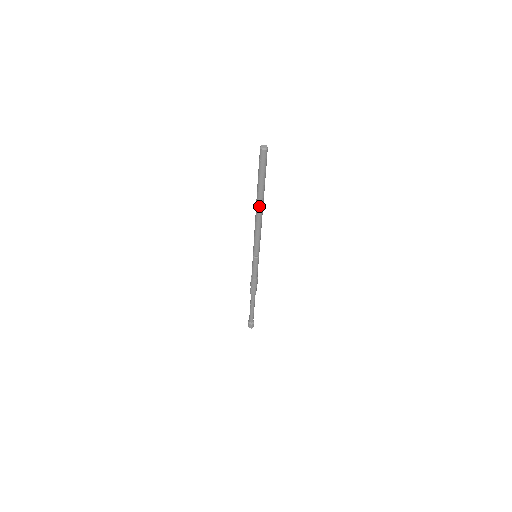
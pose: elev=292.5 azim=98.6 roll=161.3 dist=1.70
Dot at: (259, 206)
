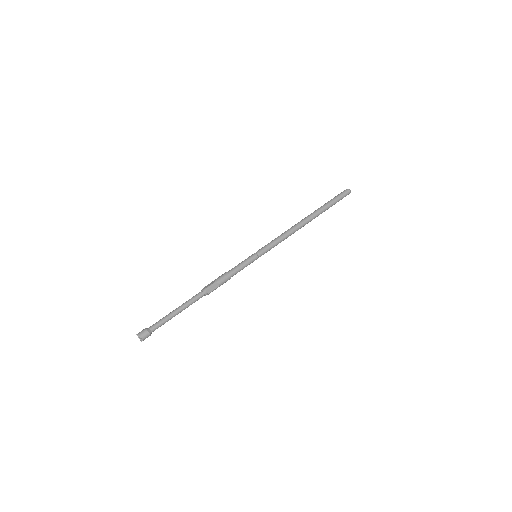
Dot at: (307, 217)
